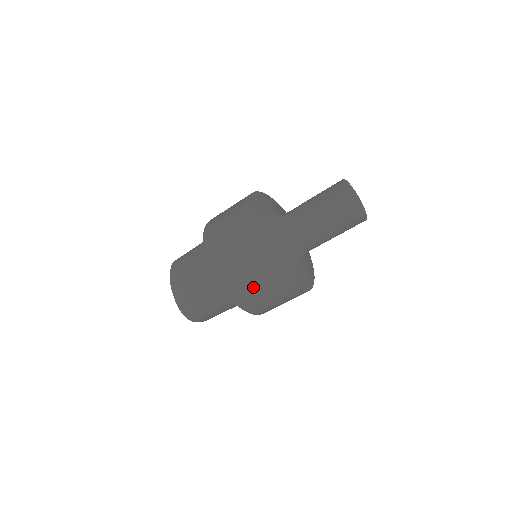
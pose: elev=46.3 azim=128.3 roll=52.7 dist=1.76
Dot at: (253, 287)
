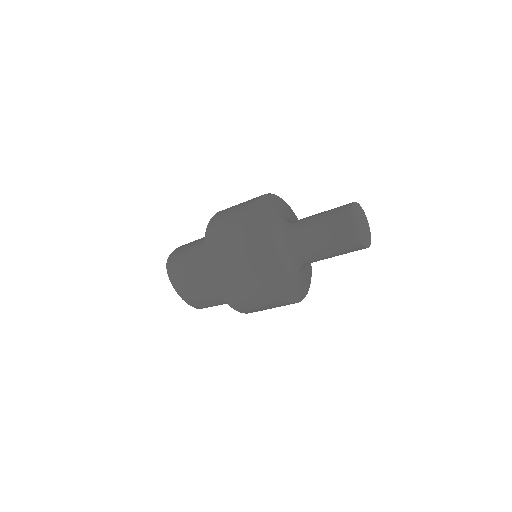
Dot at: occluded
